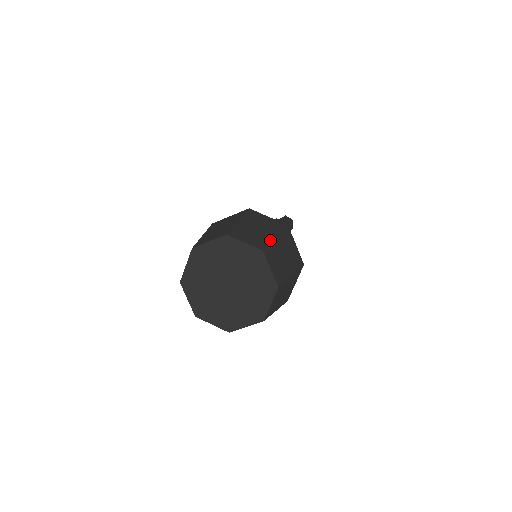
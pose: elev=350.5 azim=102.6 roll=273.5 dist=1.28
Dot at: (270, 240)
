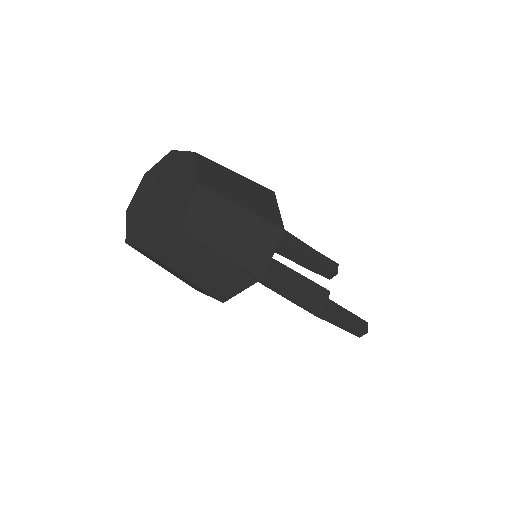
Dot at: (222, 166)
